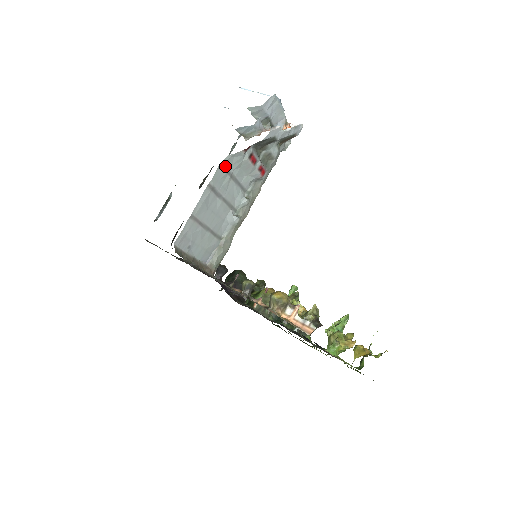
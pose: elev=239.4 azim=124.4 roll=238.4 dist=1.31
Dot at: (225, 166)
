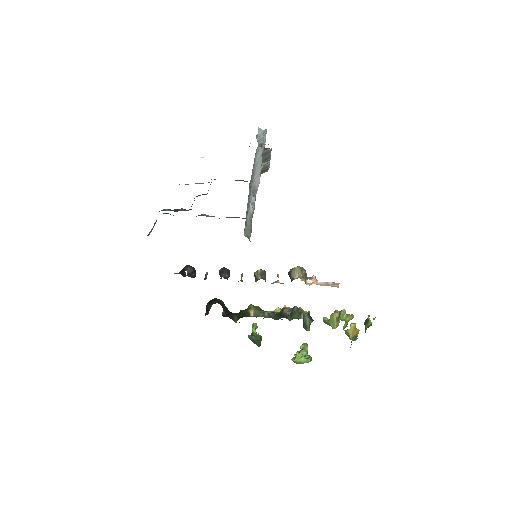
Dot at: occluded
